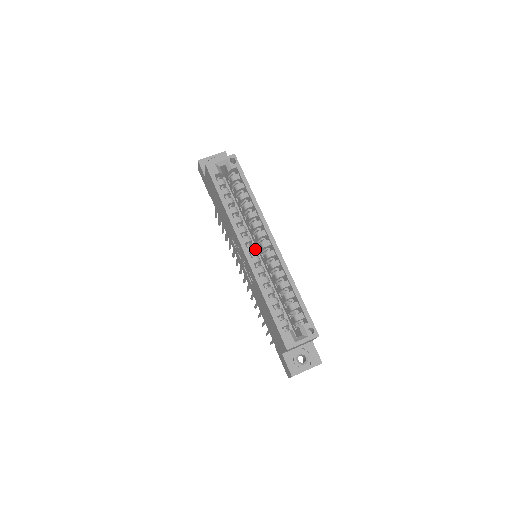
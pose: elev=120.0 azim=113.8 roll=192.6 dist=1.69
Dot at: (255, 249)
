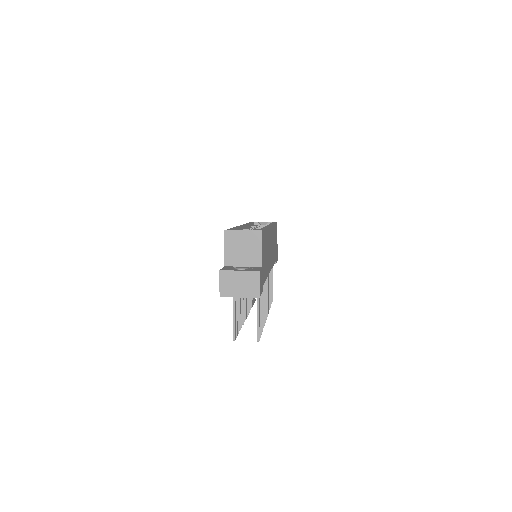
Dot at: occluded
